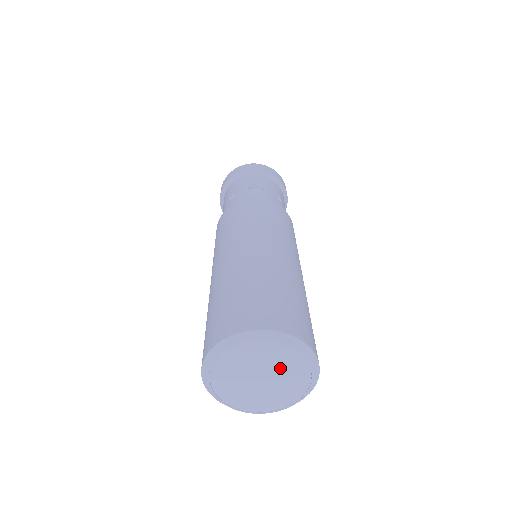
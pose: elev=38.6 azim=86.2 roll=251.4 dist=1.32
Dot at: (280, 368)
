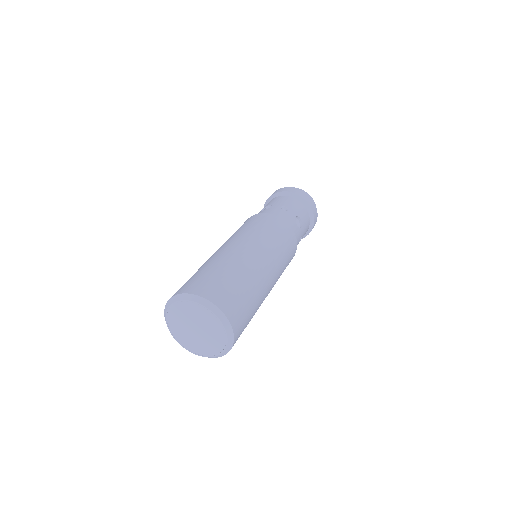
Dot at: (210, 337)
